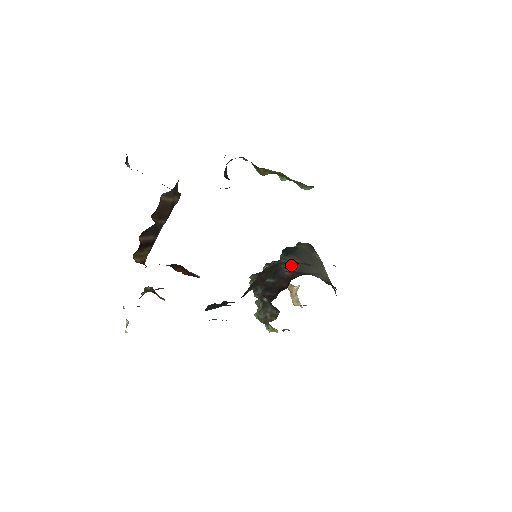
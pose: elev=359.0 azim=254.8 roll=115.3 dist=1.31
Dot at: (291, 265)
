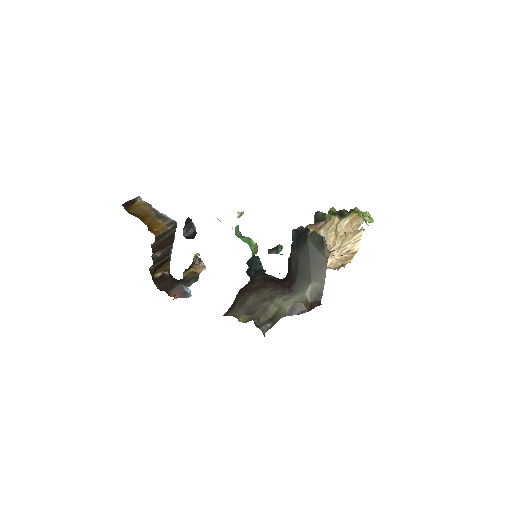
Dot at: (293, 262)
